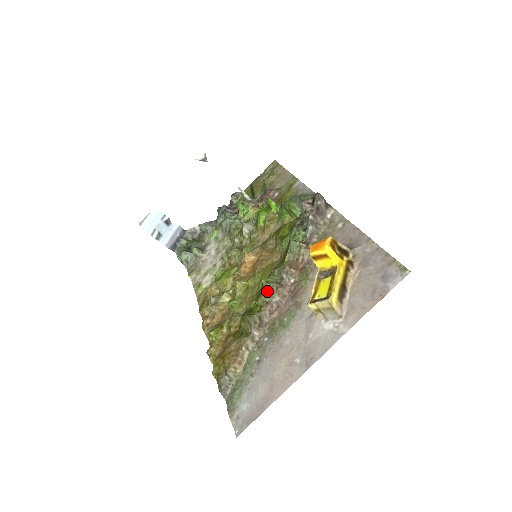
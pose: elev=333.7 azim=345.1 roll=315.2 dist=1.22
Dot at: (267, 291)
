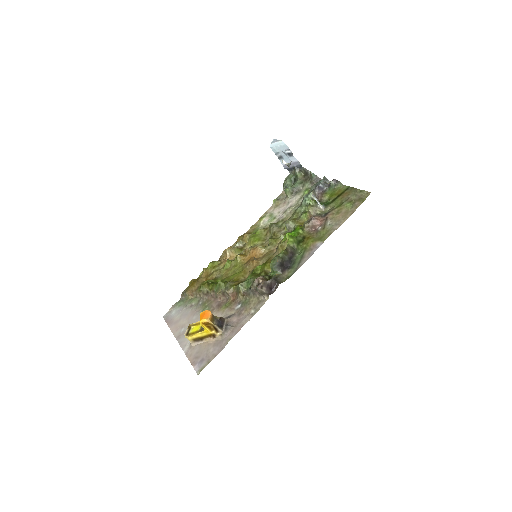
Dot at: (217, 288)
